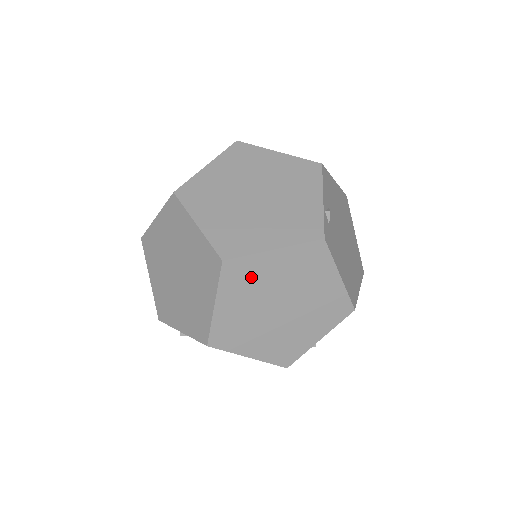
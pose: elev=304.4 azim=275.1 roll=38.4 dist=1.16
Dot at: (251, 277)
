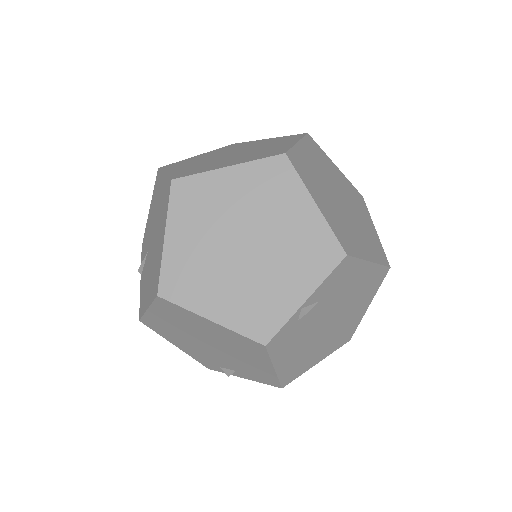
Dot at: (308, 170)
